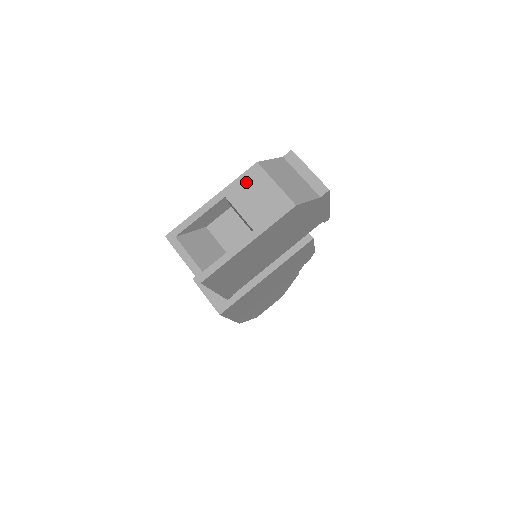
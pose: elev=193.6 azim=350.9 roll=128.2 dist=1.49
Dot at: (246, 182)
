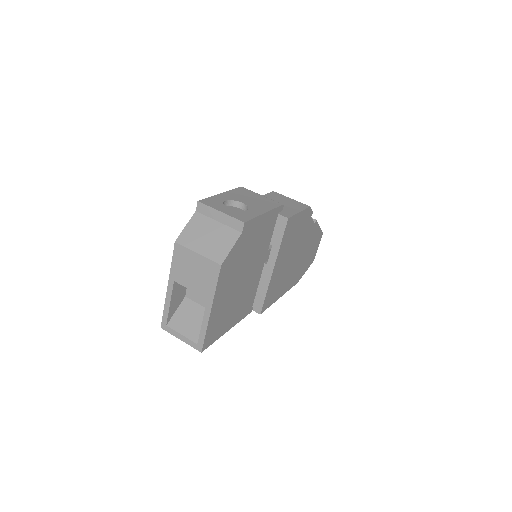
Dot at: (179, 262)
